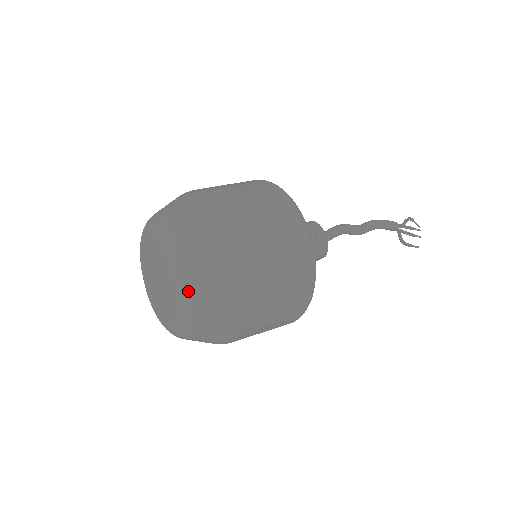
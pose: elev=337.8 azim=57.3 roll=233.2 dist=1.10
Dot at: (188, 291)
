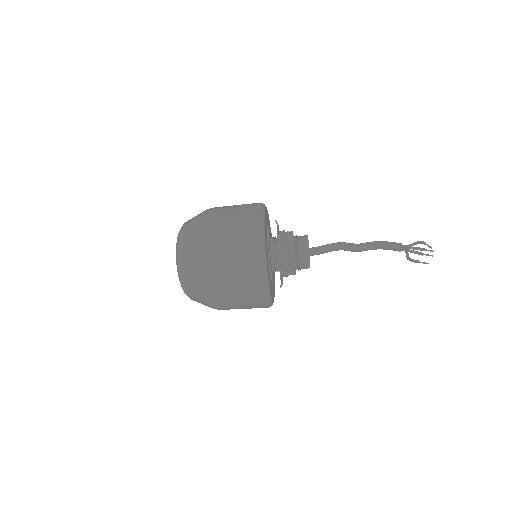
Dot at: (178, 247)
